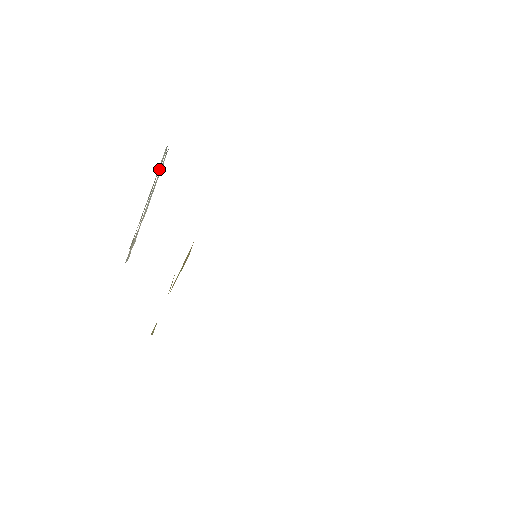
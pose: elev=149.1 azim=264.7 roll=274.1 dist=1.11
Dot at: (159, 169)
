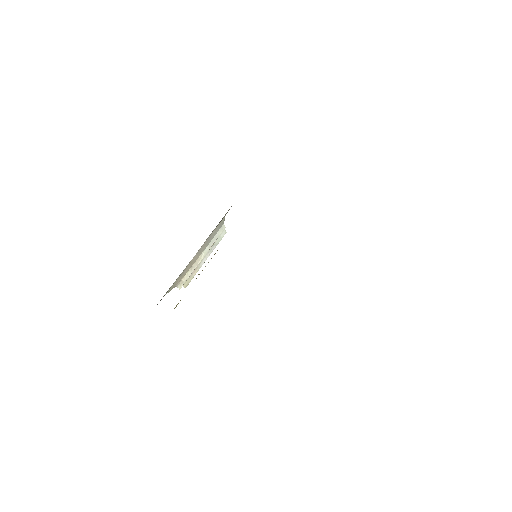
Dot at: occluded
